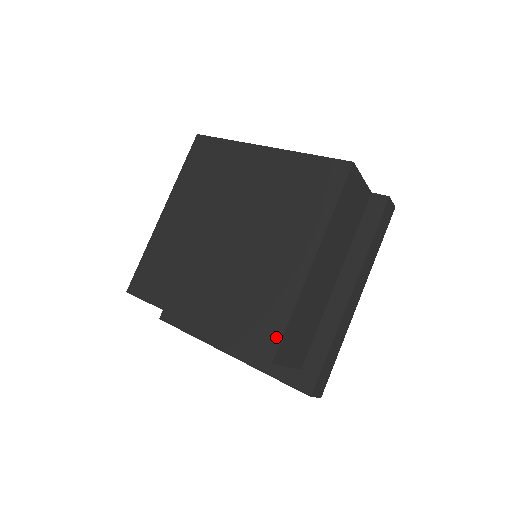
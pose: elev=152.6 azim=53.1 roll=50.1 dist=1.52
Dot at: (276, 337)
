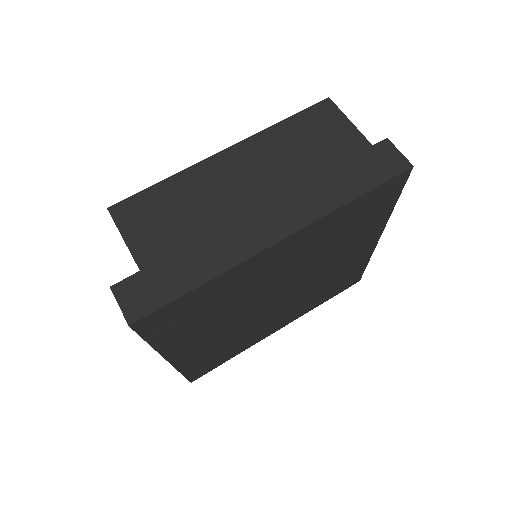
Dot at: occluded
